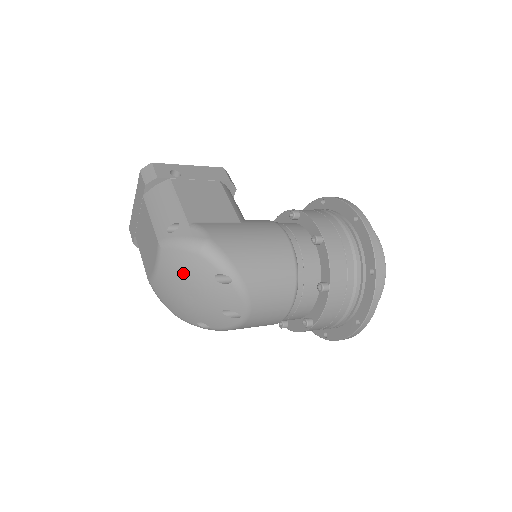
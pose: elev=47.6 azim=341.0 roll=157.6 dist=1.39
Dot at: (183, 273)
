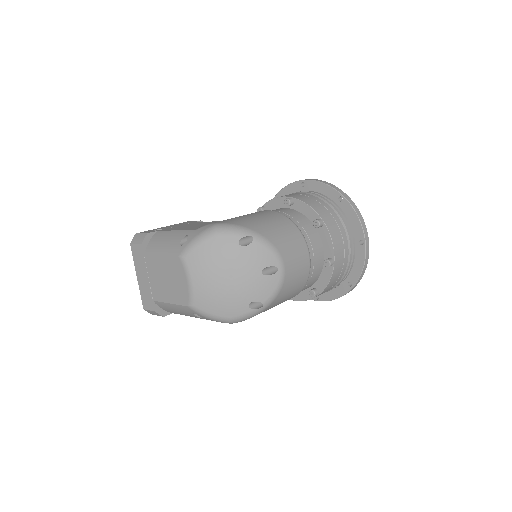
Dot at: (214, 261)
